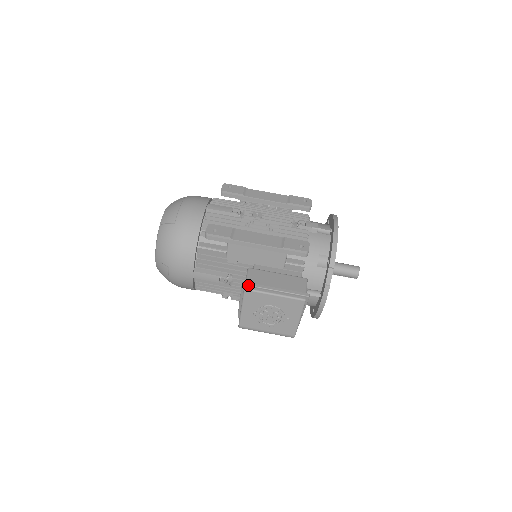
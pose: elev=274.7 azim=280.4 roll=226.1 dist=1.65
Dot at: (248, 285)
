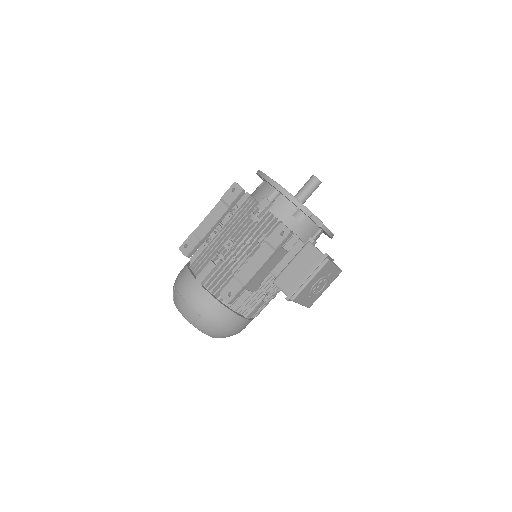
Dot at: (291, 297)
